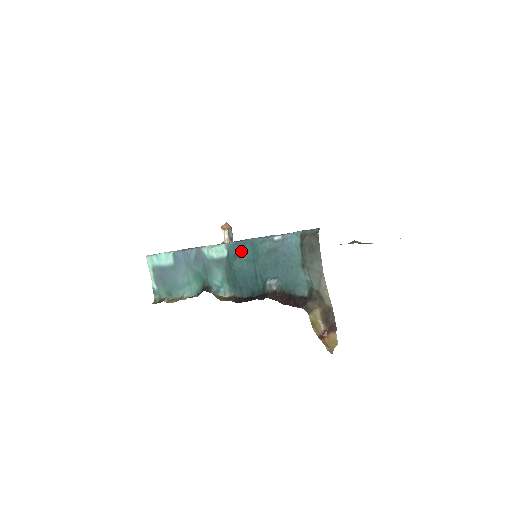
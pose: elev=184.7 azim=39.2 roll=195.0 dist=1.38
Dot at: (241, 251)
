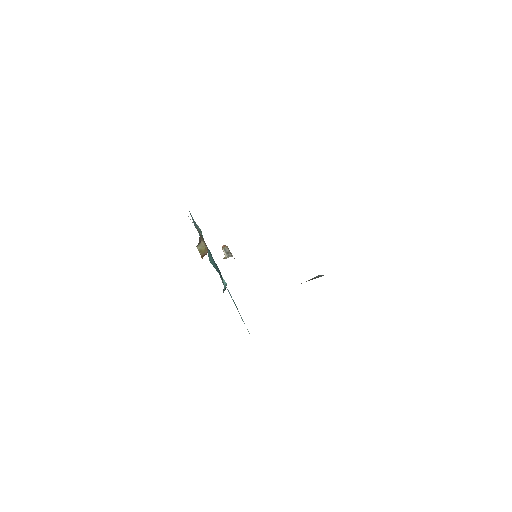
Dot at: occluded
